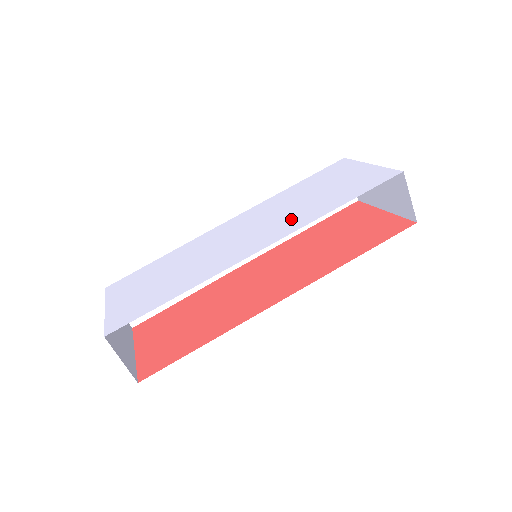
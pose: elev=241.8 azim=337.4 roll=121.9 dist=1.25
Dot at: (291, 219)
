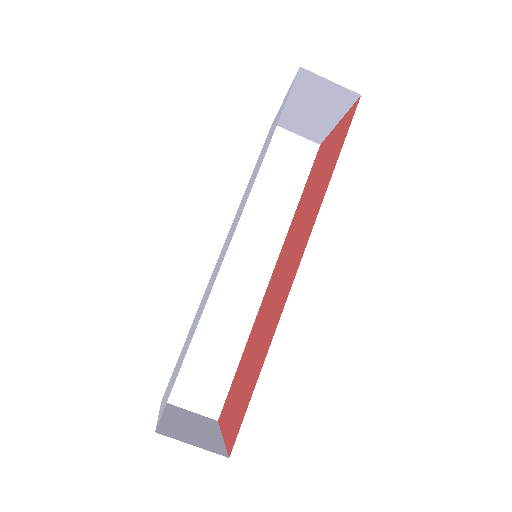
Dot at: (247, 194)
